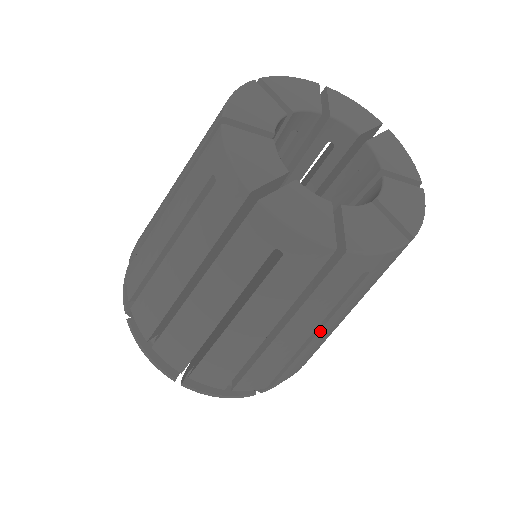
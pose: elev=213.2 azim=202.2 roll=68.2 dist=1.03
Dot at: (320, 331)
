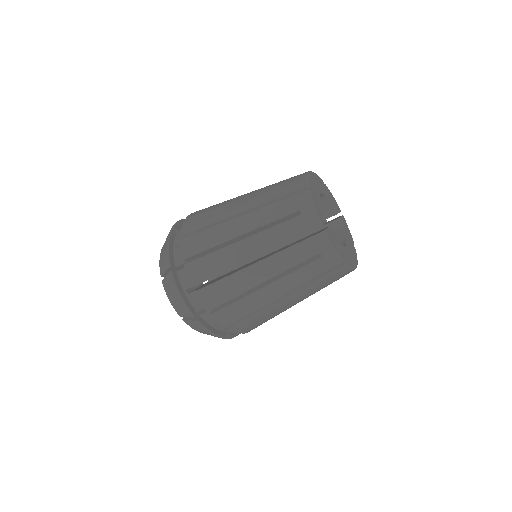
Dot at: (271, 284)
